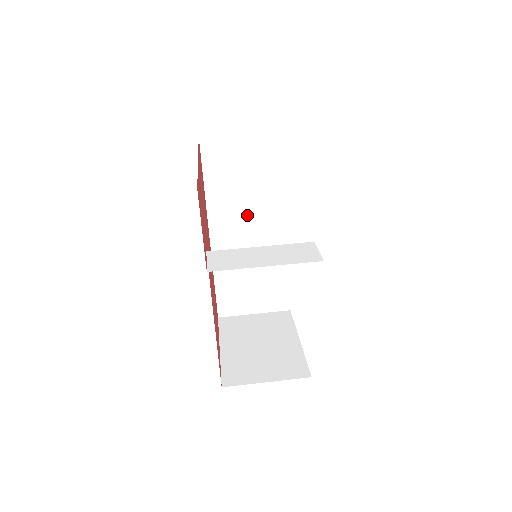
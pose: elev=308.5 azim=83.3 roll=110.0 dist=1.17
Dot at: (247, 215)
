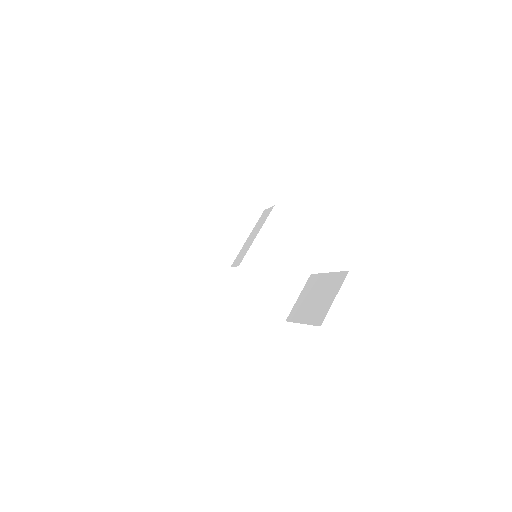
Dot at: (232, 255)
